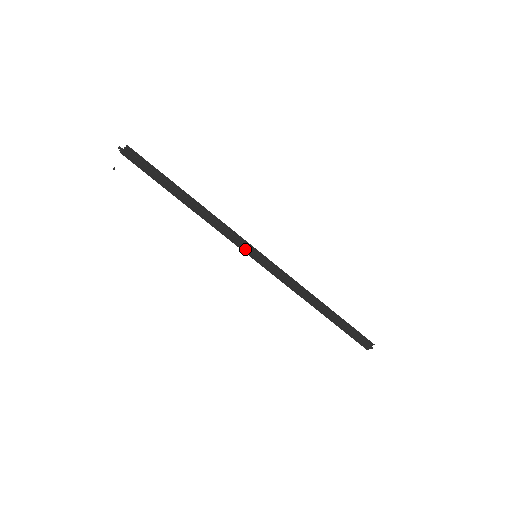
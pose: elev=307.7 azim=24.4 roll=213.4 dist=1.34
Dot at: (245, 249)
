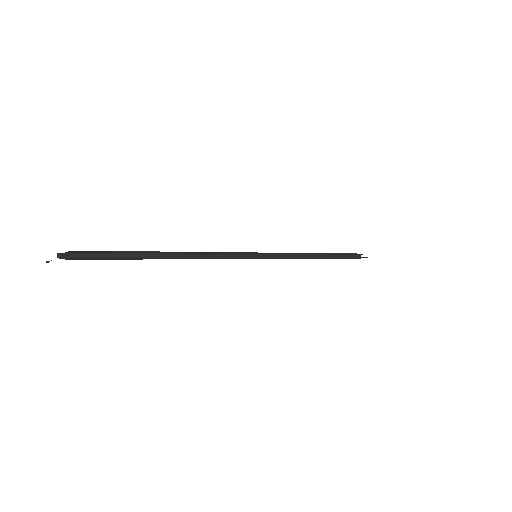
Dot at: (245, 258)
